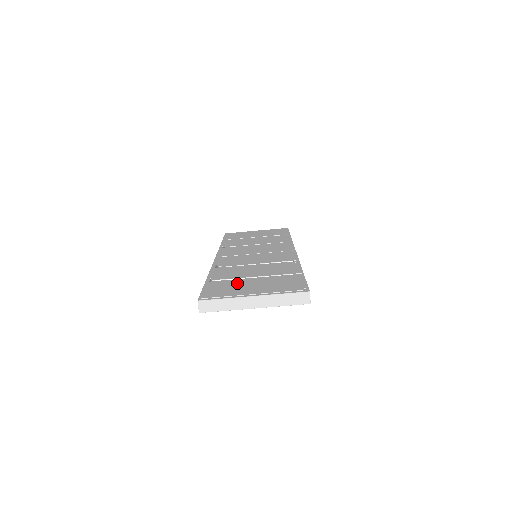
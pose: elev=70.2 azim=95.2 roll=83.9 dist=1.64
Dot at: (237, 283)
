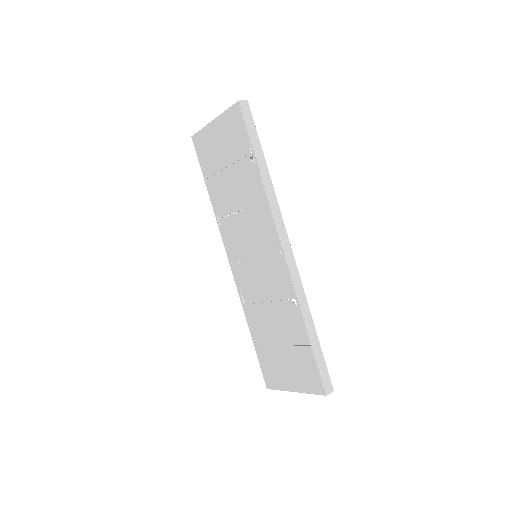
Dot at: (274, 358)
